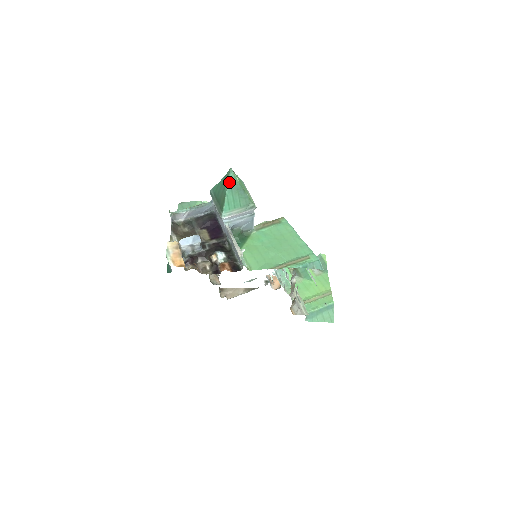
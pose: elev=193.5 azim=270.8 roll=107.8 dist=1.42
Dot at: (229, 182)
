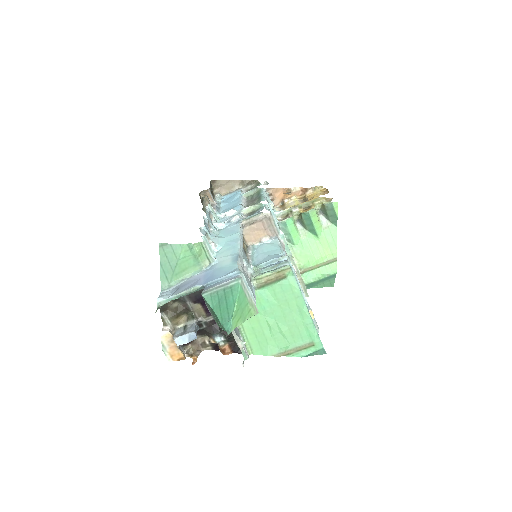
Dot at: occluded
